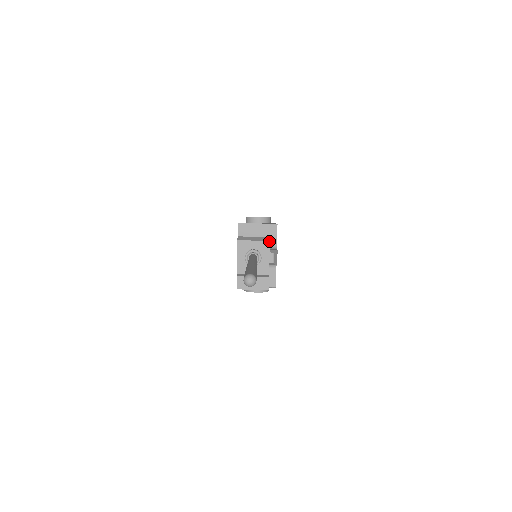
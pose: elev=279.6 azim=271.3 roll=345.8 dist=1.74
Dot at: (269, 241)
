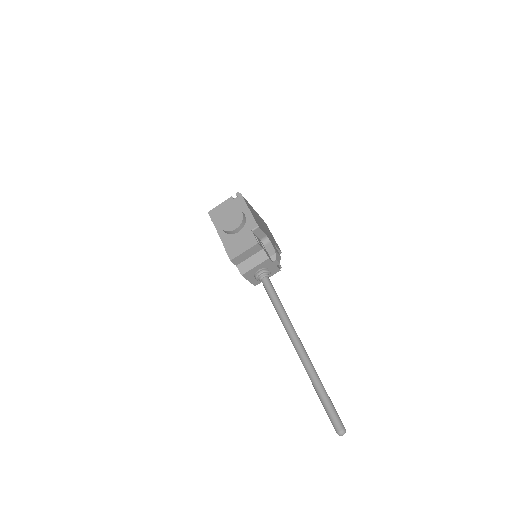
Dot at: (268, 259)
